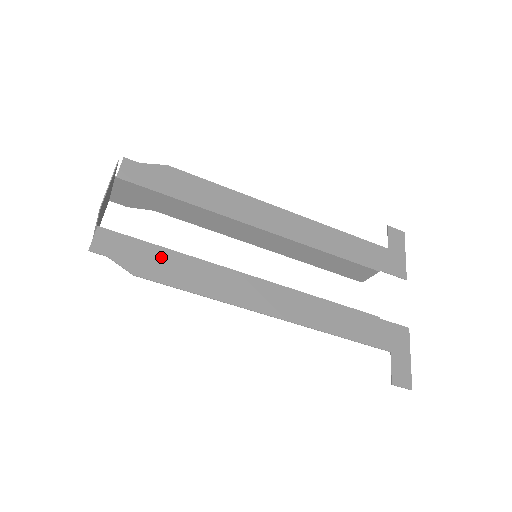
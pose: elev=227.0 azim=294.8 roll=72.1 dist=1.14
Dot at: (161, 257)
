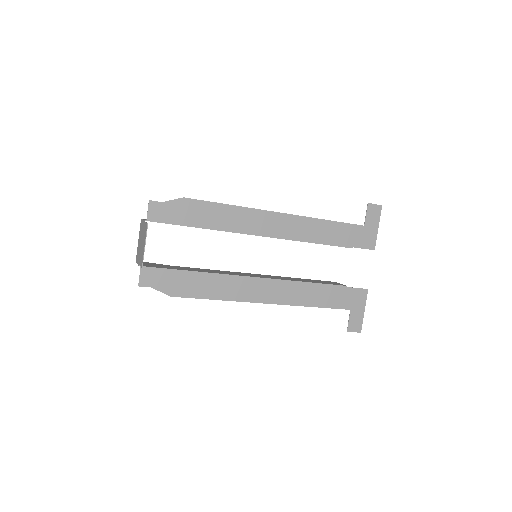
Dot at: (187, 279)
